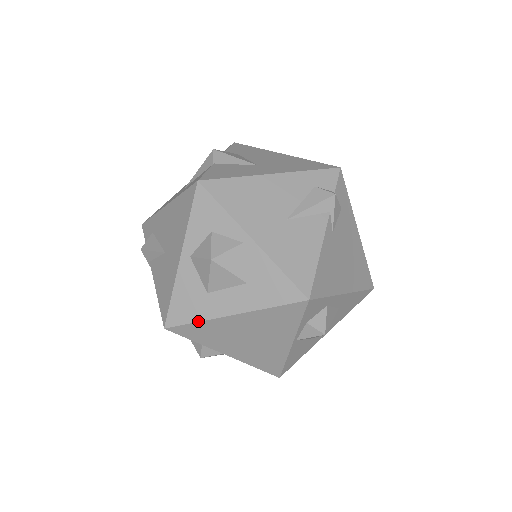
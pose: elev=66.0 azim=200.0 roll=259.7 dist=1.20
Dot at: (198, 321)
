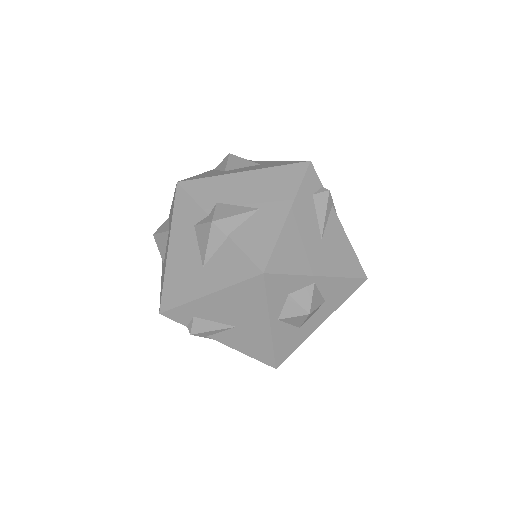
Dot at: occluded
